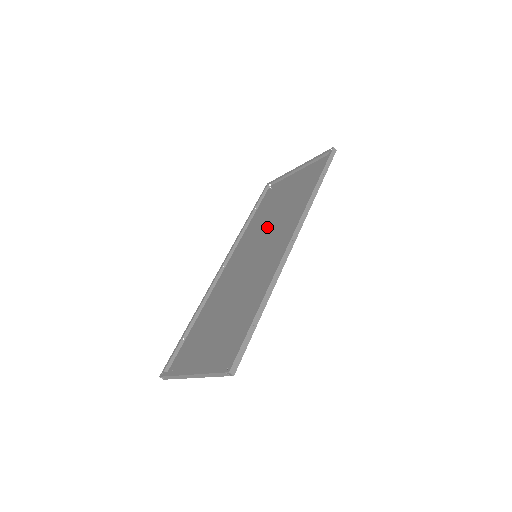
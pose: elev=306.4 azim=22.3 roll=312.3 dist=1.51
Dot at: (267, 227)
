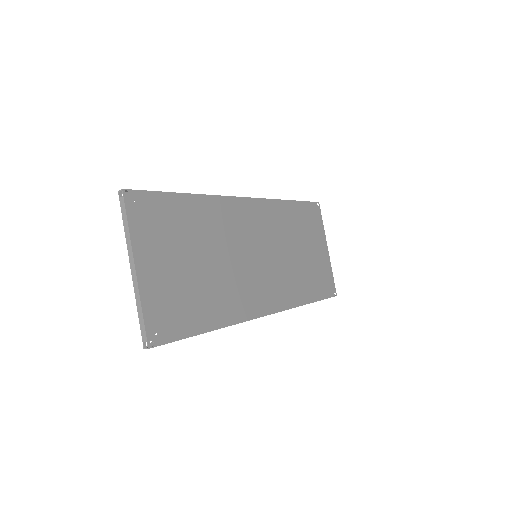
Dot at: (284, 261)
